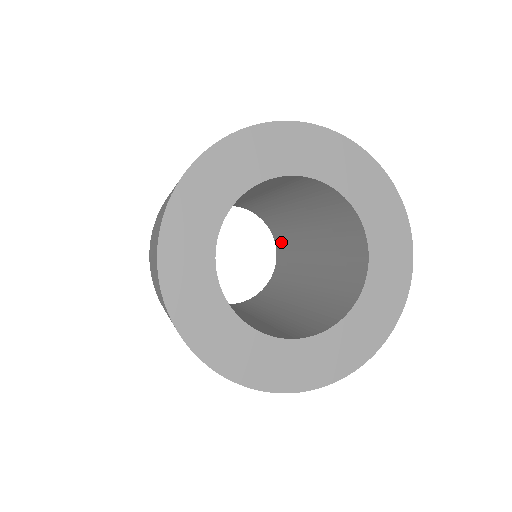
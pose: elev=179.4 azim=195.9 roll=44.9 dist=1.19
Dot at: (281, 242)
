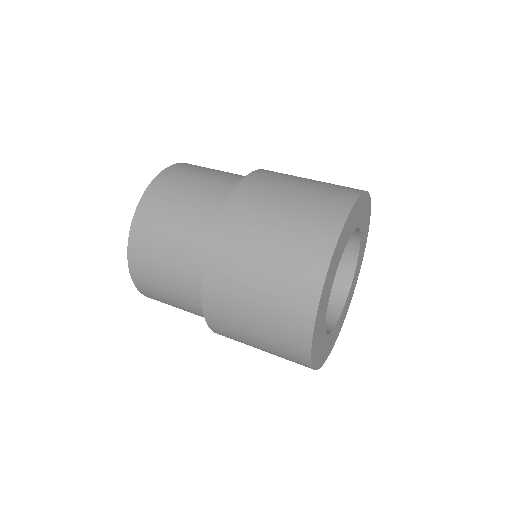
Dot at: occluded
